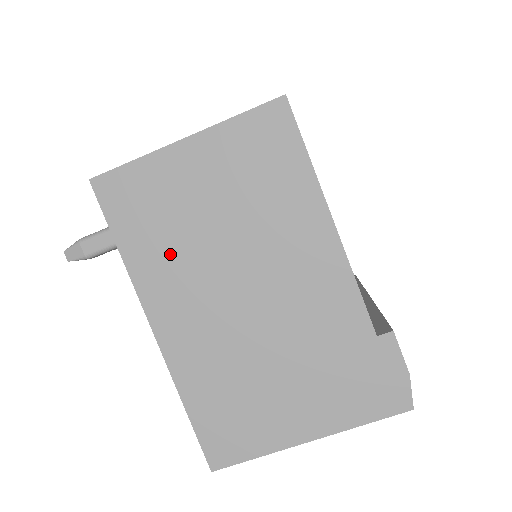
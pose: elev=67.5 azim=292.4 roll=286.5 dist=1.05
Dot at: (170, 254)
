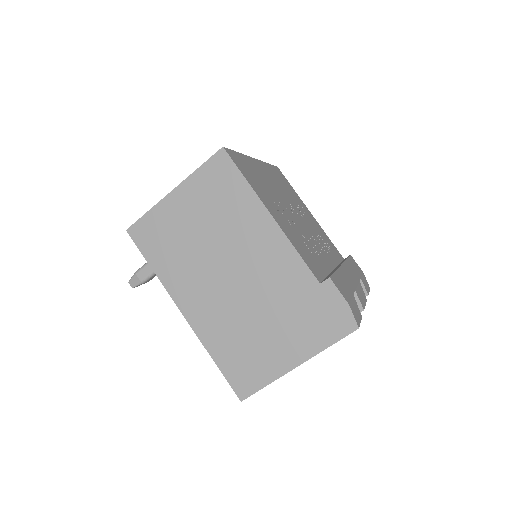
Dot at: (181, 263)
